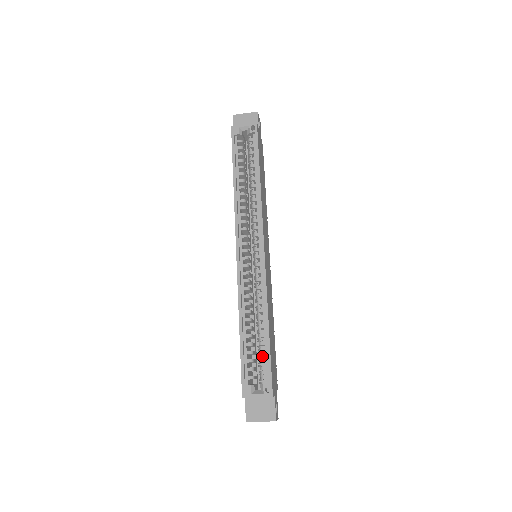
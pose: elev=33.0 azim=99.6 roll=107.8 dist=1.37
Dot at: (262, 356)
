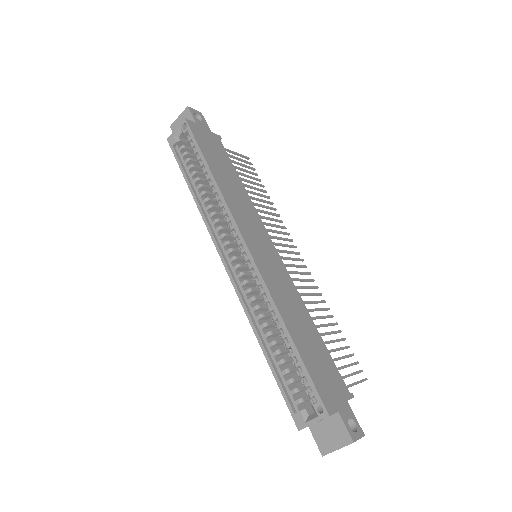
Dot at: (299, 370)
